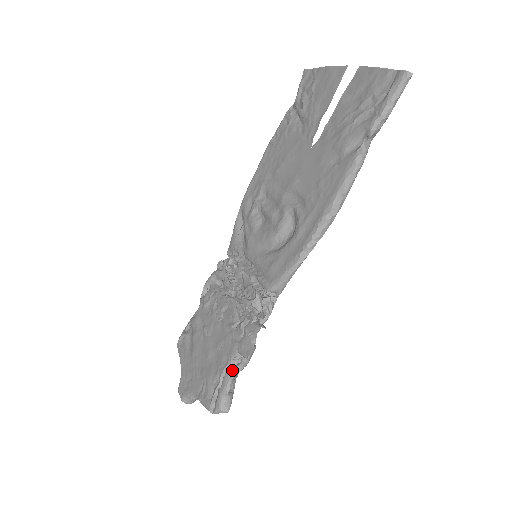
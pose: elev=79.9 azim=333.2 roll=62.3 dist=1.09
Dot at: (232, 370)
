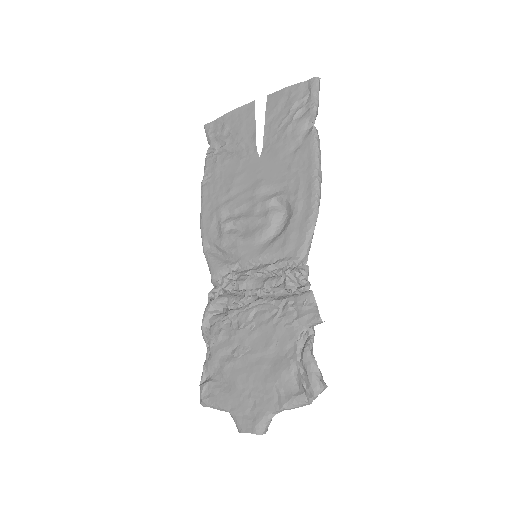
Dot at: (308, 345)
